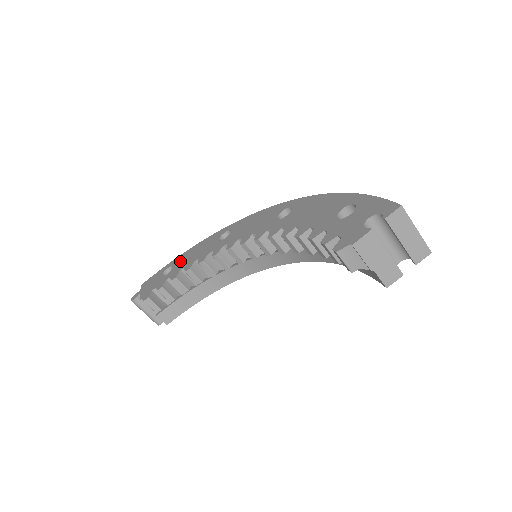
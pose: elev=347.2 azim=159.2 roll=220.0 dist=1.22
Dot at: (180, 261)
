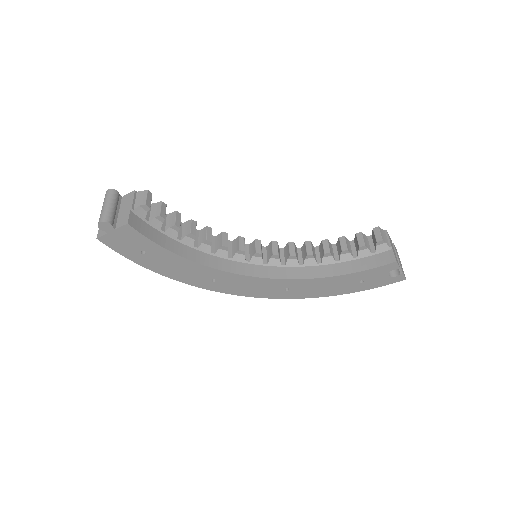
Dot at: occluded
